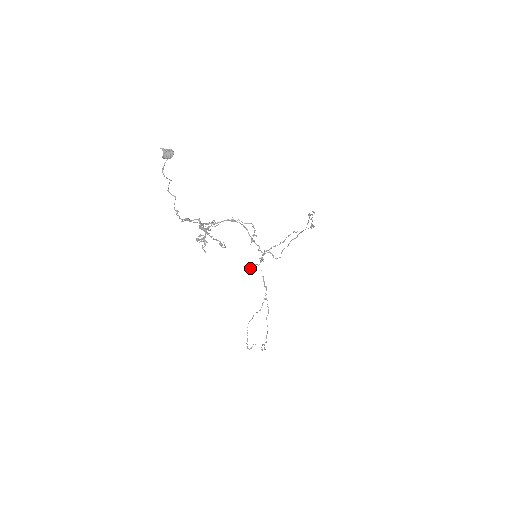
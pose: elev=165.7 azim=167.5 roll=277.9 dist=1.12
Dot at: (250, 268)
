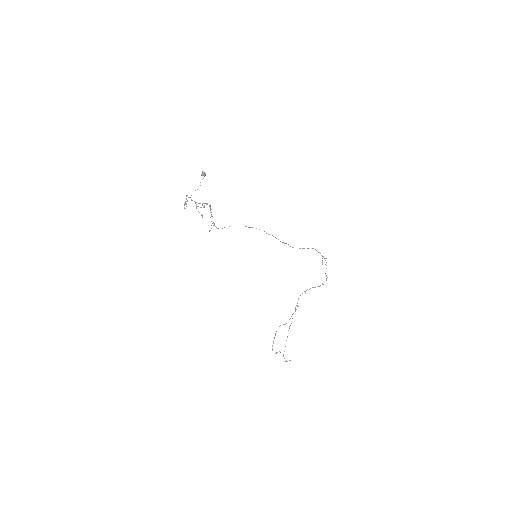
Dot at: occluded
